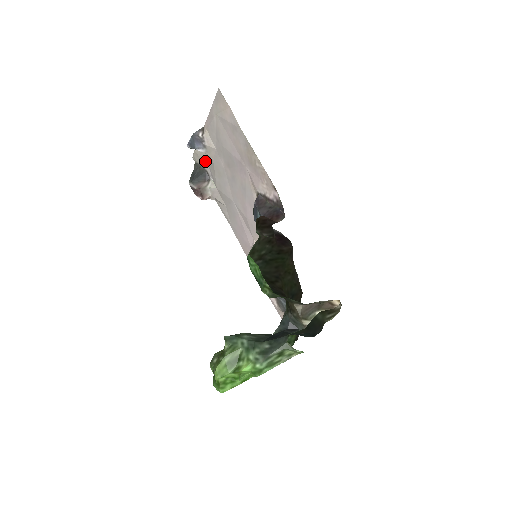
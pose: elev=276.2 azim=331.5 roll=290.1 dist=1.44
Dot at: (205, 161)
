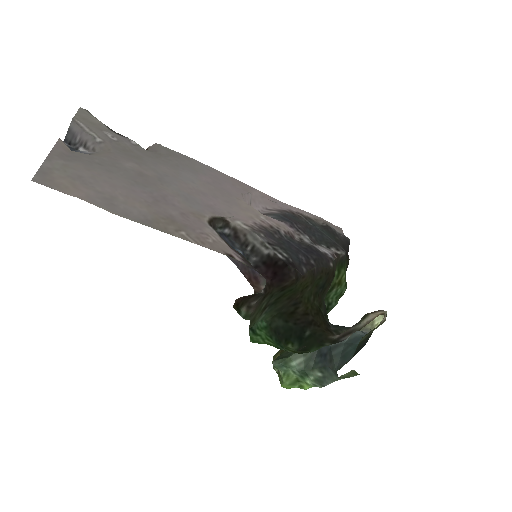
Dot at: (102, 131)
